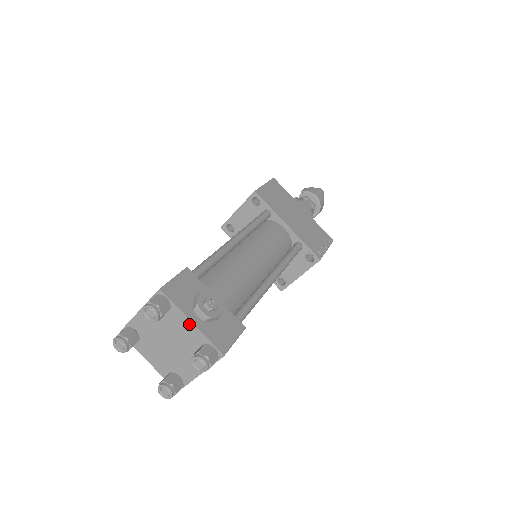
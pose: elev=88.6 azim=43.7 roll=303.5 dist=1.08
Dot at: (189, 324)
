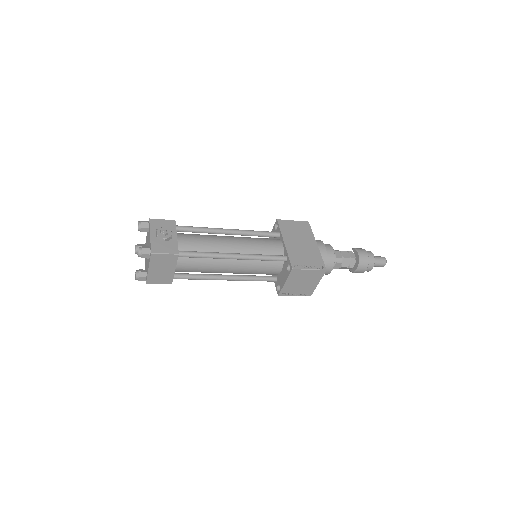
Dot at: (150, 236)
